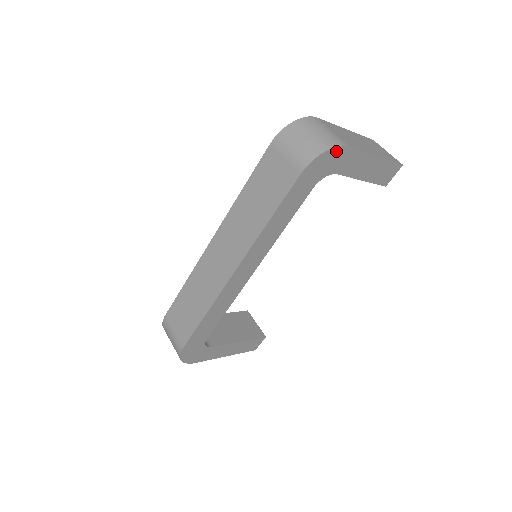
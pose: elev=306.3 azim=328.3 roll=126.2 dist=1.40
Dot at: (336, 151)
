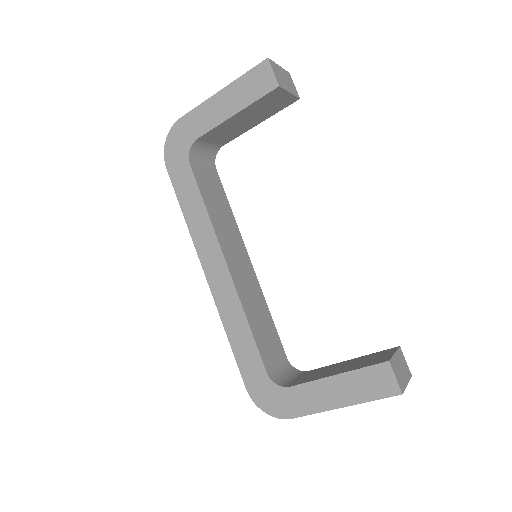
Dot at: (175, 131)
